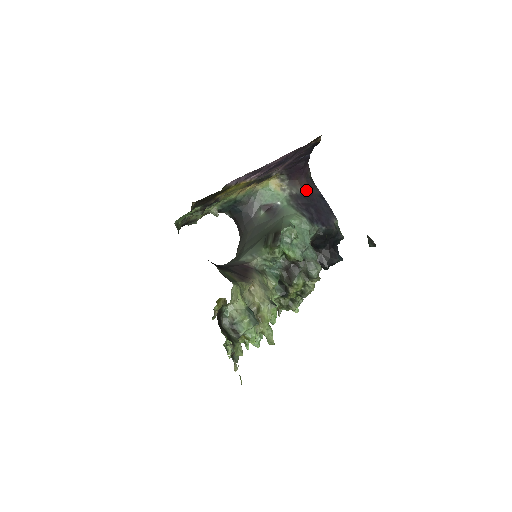
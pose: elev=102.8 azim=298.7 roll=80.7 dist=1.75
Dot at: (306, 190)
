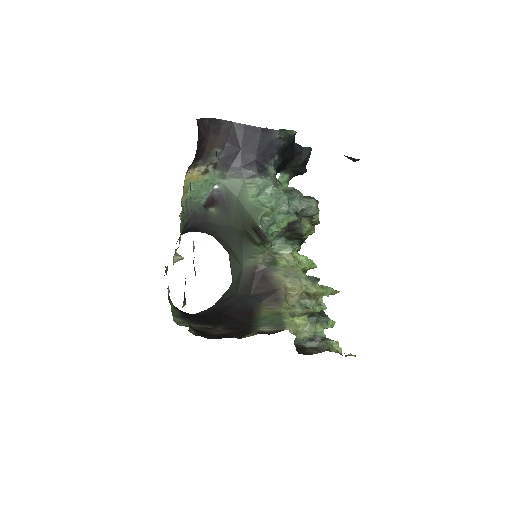
Dot at: (222, 142)
